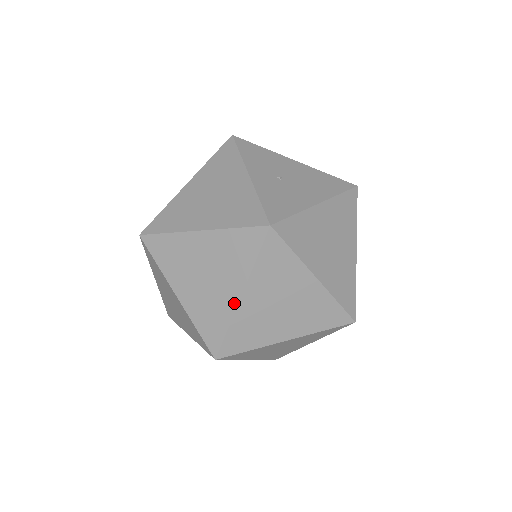
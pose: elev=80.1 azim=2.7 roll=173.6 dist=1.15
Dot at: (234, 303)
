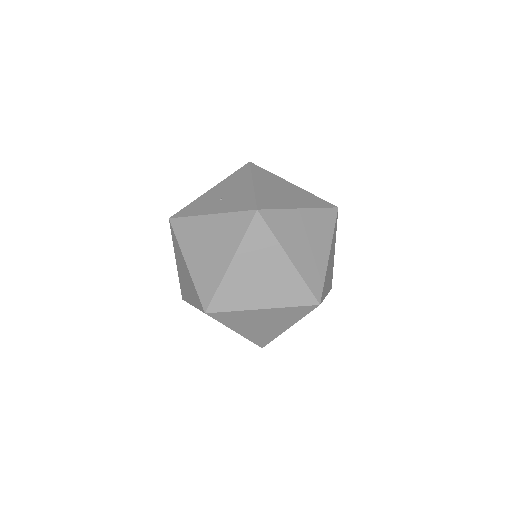
Dot at: (291, 267)
